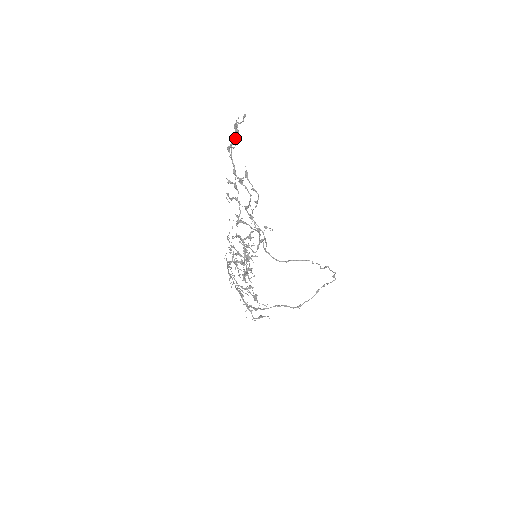
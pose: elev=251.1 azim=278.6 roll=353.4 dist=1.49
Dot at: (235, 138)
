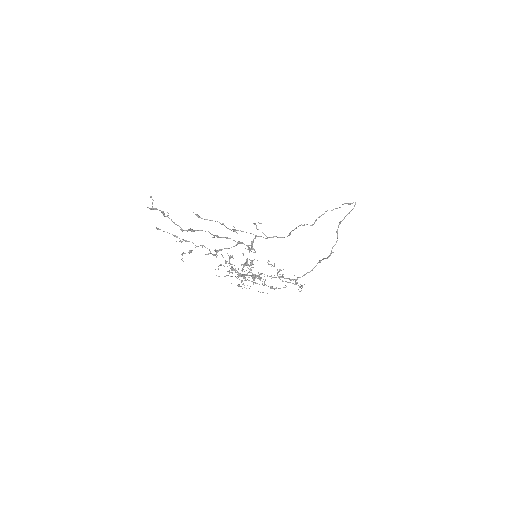
Dot at: (161, 212)
